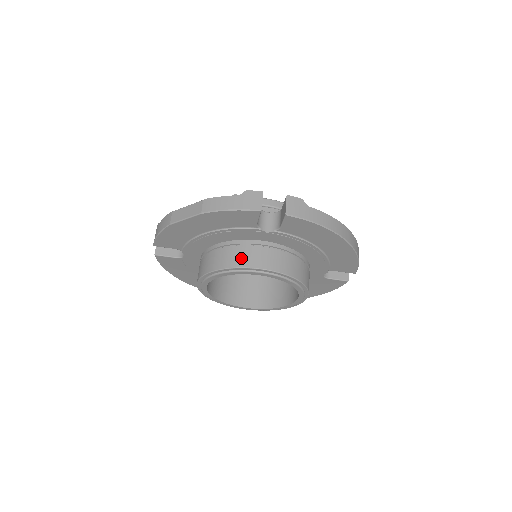
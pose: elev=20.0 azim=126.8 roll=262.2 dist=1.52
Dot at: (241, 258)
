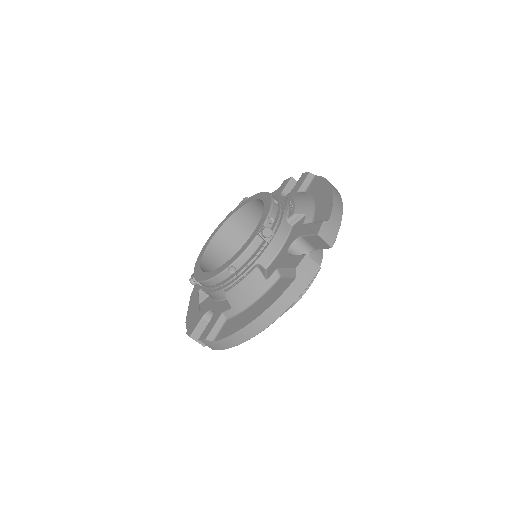
Dot at: occluded
